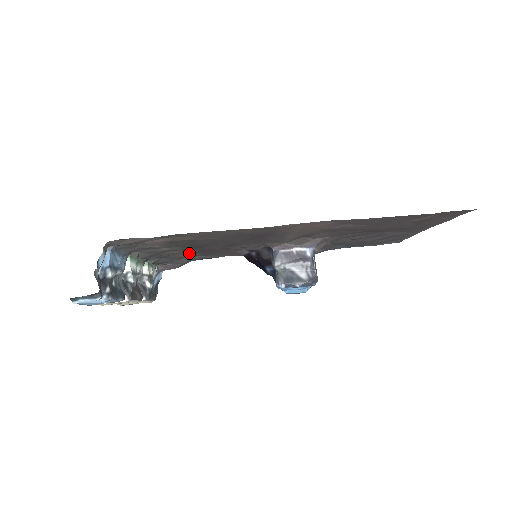
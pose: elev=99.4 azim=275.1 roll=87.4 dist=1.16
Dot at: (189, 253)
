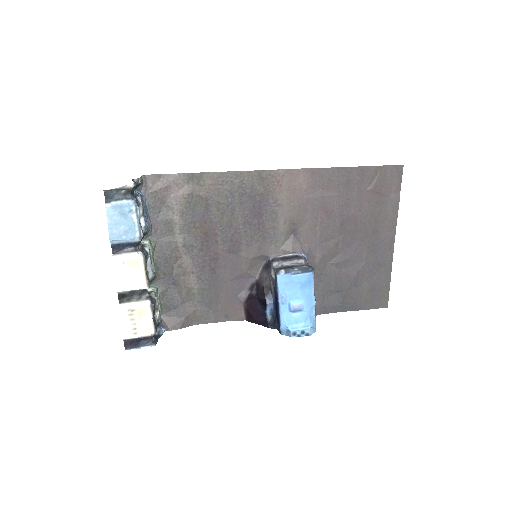
Dot at: (196, 278)
